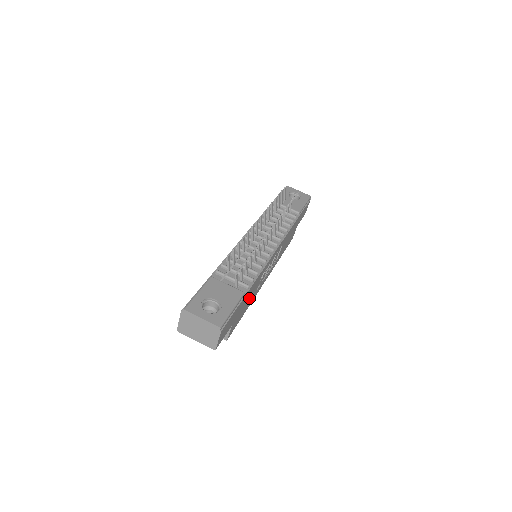
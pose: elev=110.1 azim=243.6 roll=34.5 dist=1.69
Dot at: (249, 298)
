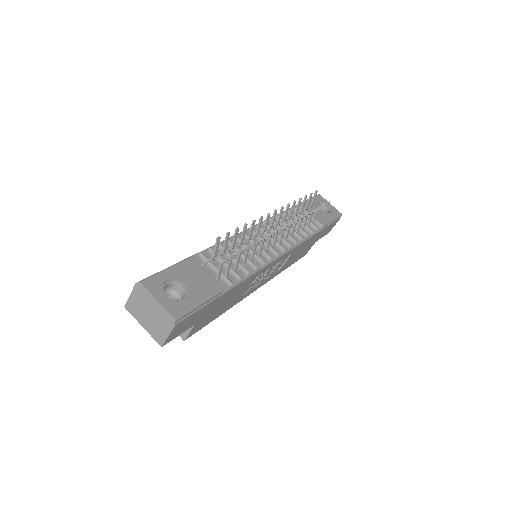
Dot at: (229, 300)
